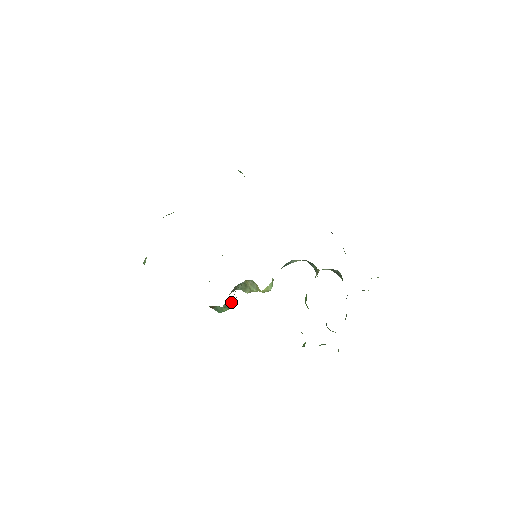
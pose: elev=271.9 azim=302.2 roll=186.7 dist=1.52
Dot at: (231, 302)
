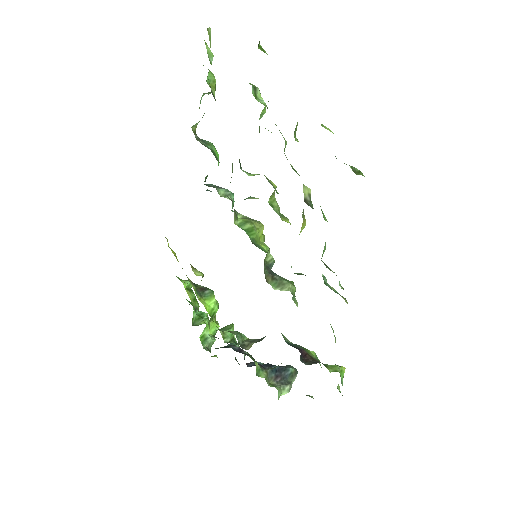
Dot at: occluded
